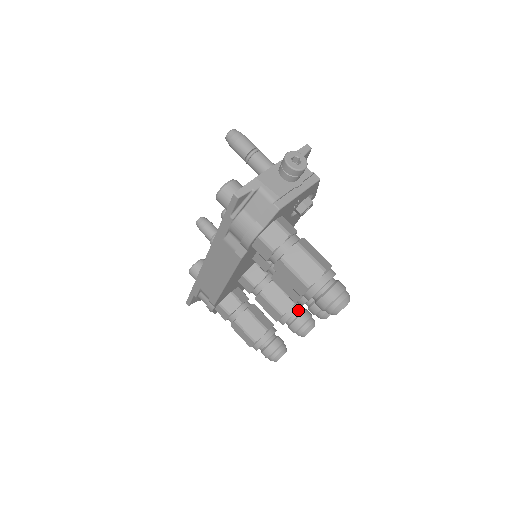
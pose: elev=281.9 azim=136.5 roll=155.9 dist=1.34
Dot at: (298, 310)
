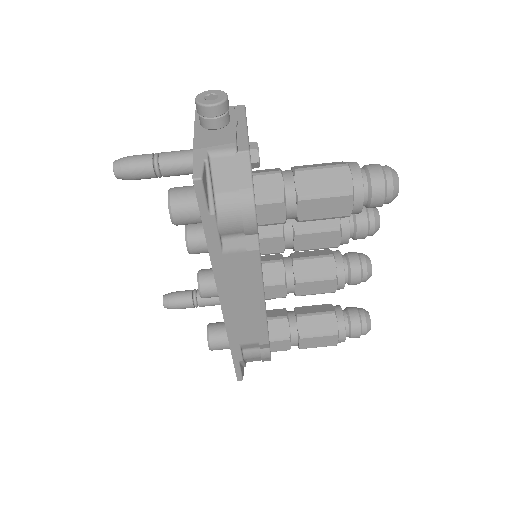
Dot at: (341, 259)
